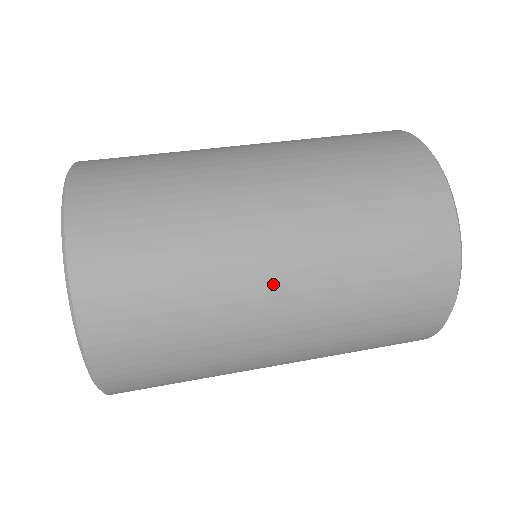
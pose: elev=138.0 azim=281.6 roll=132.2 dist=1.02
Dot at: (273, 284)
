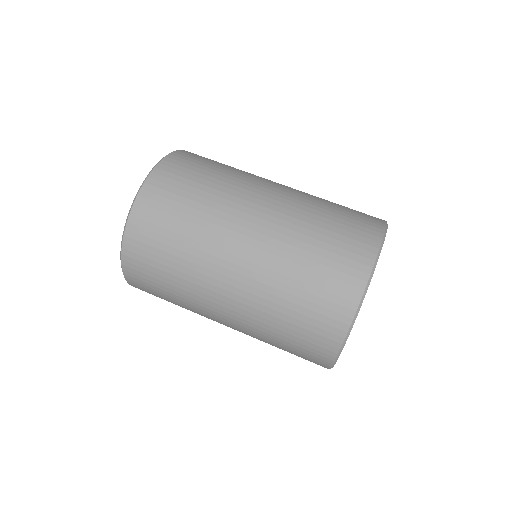
Dot at: (229, 269)
